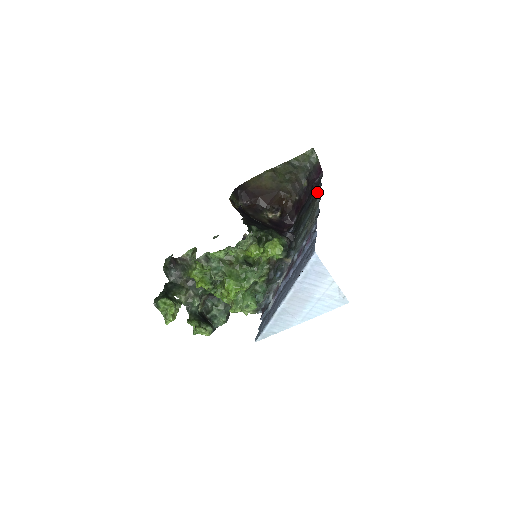
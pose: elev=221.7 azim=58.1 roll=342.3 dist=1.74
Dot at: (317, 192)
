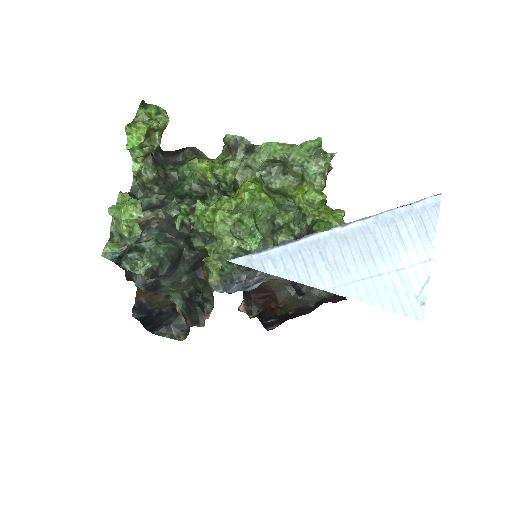
Dot at: occluded
